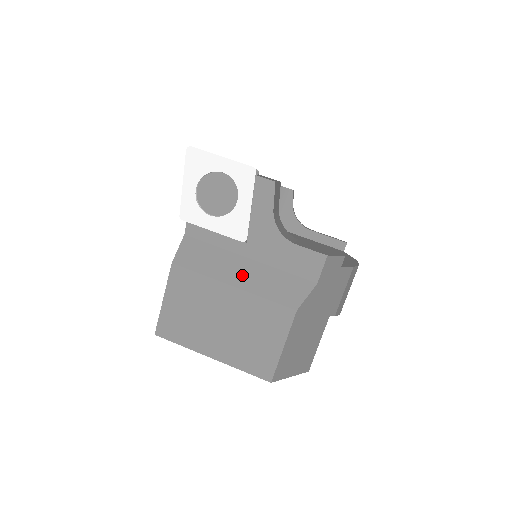
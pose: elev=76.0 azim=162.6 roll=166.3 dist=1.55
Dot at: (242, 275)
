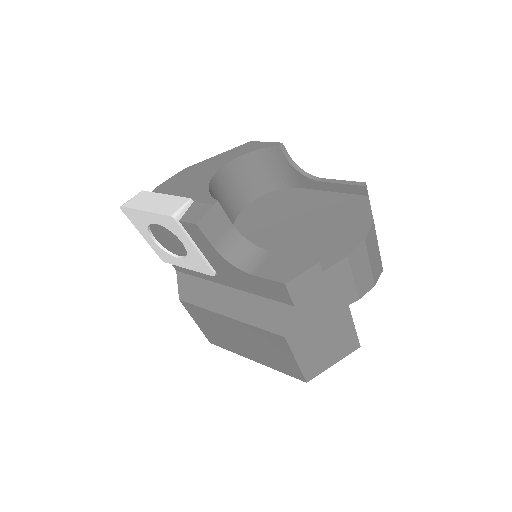
Dot at: (230, 305)
